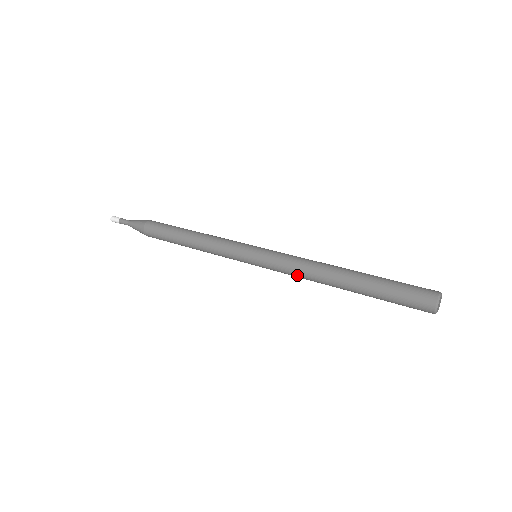
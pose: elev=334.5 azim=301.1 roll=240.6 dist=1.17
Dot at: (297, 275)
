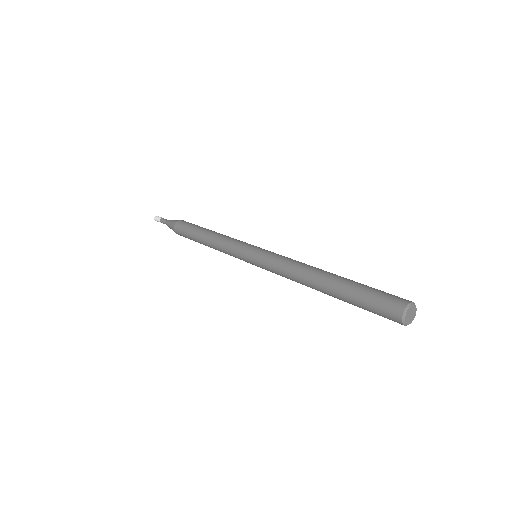
Dot at: (284, 269)
